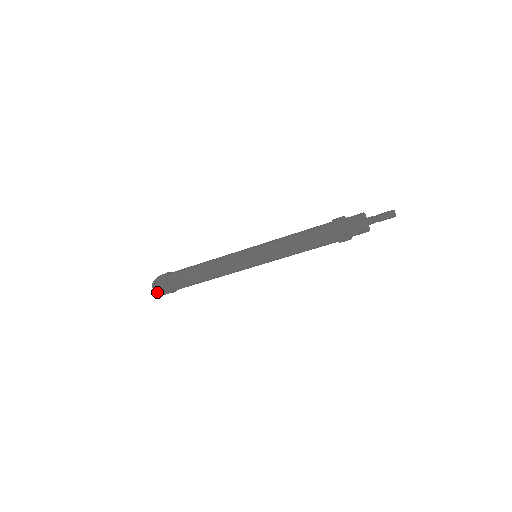
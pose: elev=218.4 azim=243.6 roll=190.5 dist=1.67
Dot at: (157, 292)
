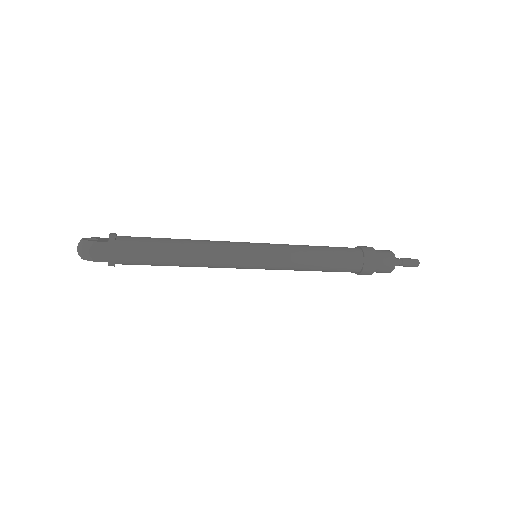
Dot at: (86, 251)
